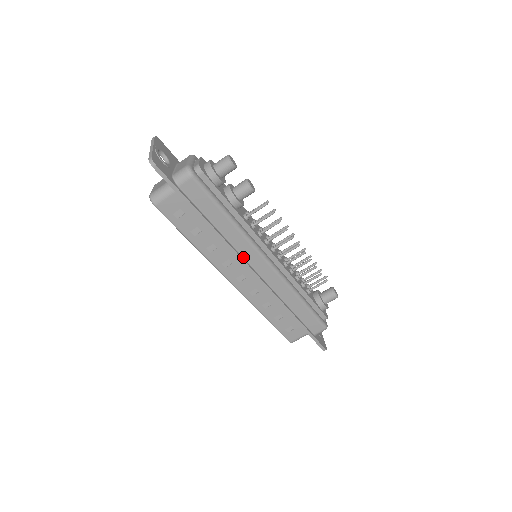
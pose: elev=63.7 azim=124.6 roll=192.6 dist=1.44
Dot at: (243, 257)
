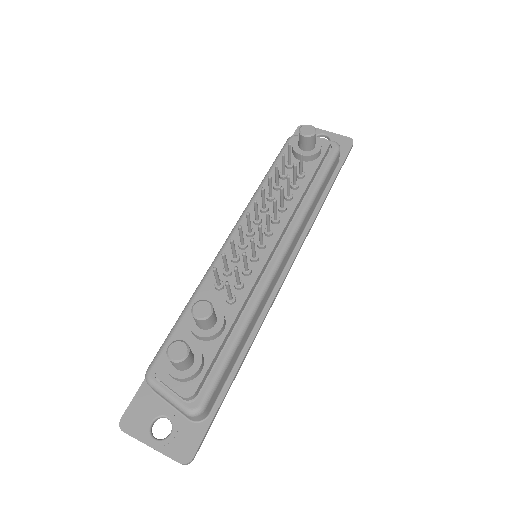
Dot at: (271, 294)
